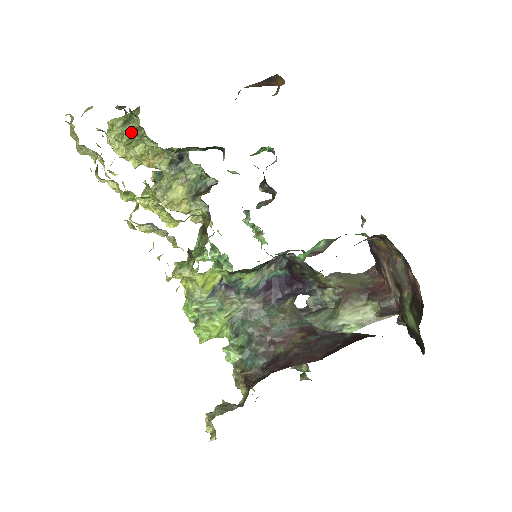
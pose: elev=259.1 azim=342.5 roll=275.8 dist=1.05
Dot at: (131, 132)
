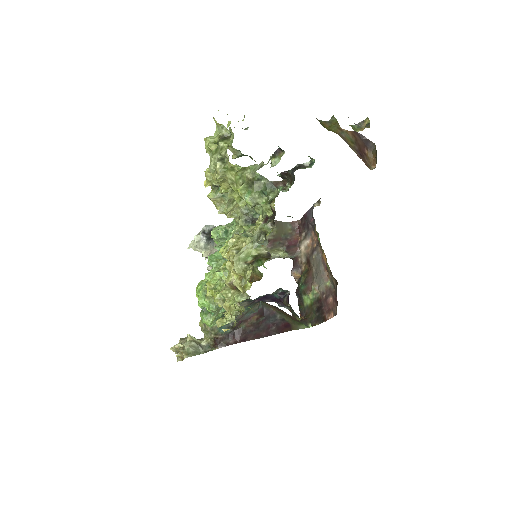
Dot at: (254, 206)
